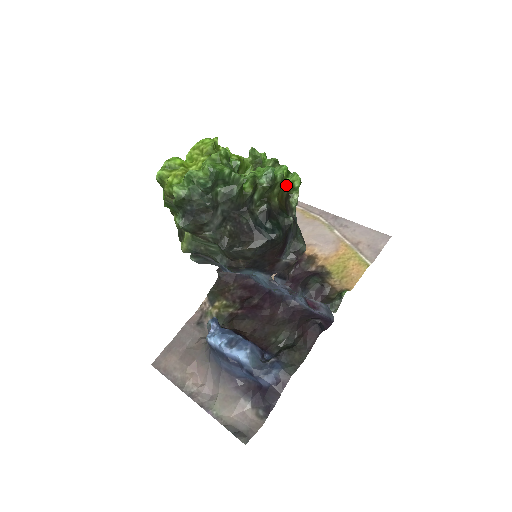
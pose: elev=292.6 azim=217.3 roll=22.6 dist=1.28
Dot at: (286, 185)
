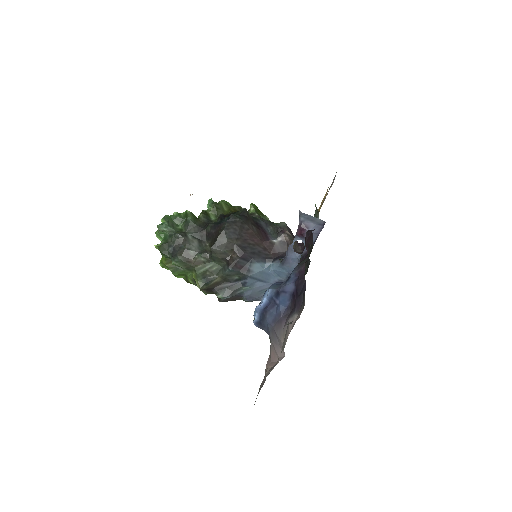
Dot at: (236, 206)
